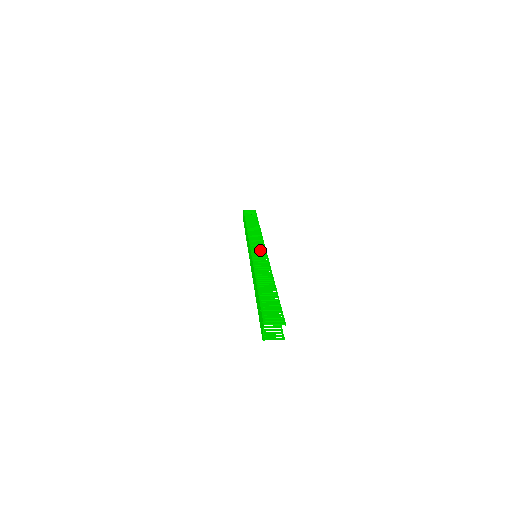
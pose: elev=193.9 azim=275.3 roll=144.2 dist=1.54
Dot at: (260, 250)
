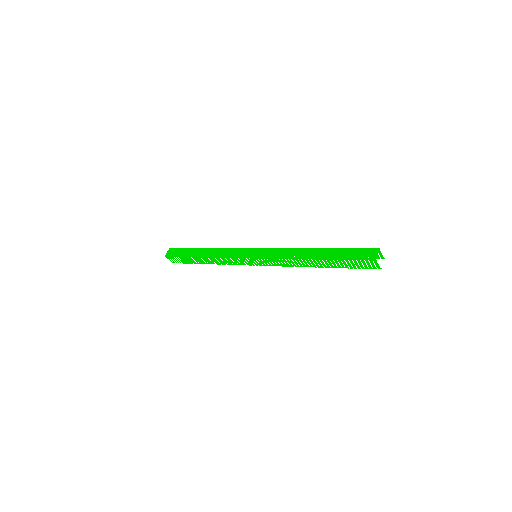
Dot at: occluded
